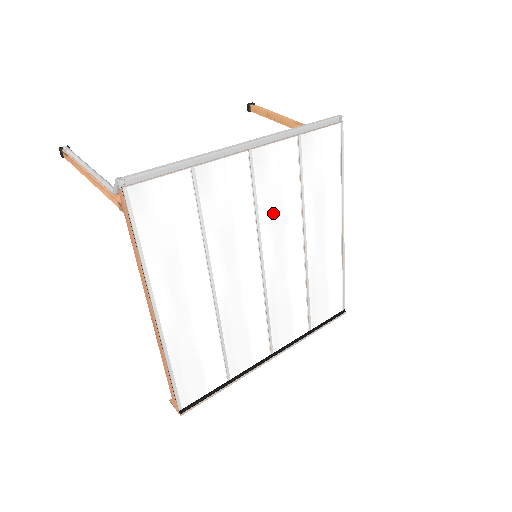
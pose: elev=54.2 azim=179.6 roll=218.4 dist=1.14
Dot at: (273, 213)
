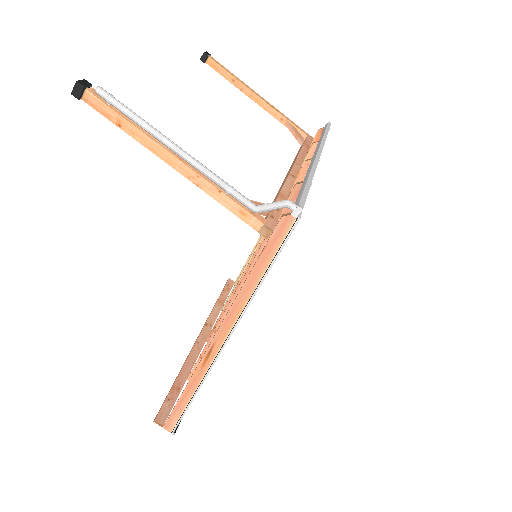
Dot at: occluded
